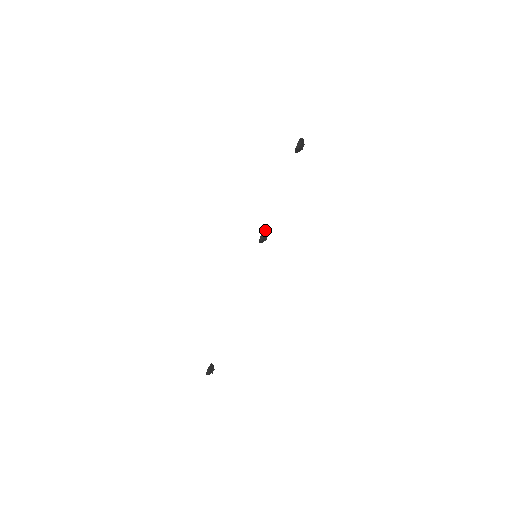
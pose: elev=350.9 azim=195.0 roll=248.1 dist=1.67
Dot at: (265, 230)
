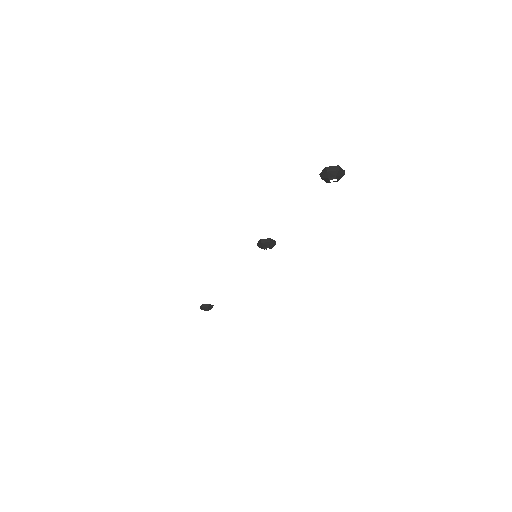
Dot at: (270, 239)
